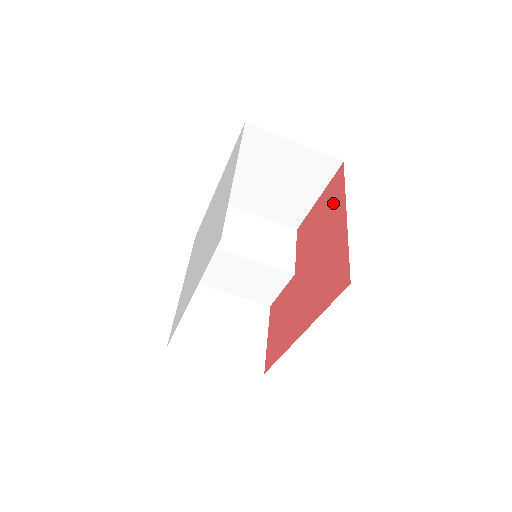
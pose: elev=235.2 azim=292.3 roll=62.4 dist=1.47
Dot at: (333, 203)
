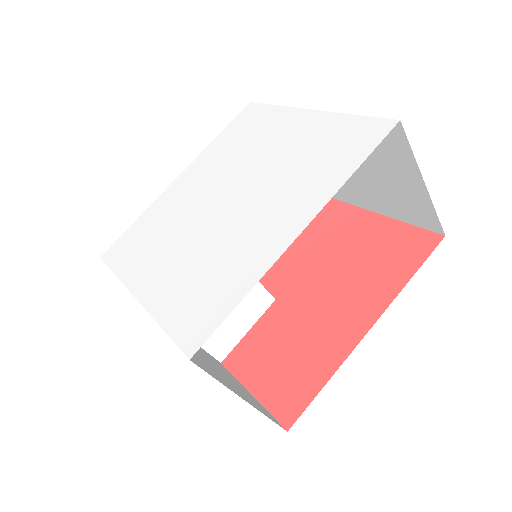
Dot at: (318, 216)
